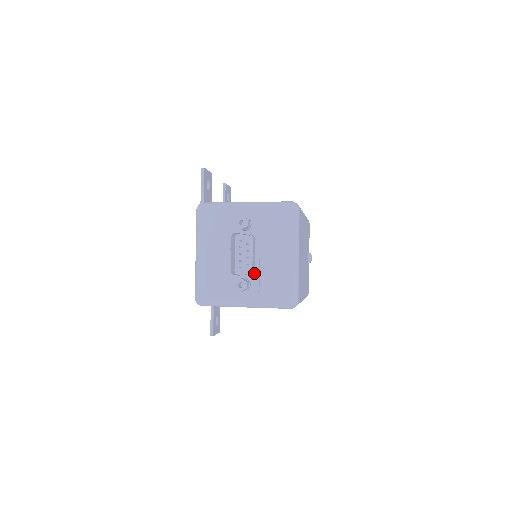
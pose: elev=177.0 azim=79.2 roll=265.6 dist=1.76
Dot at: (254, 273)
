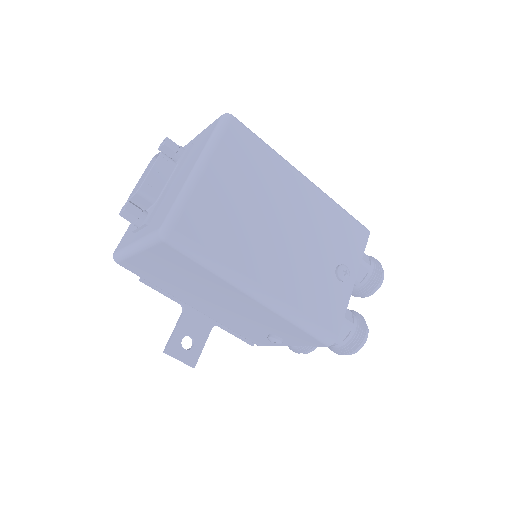
Dot at: (155, 203)
